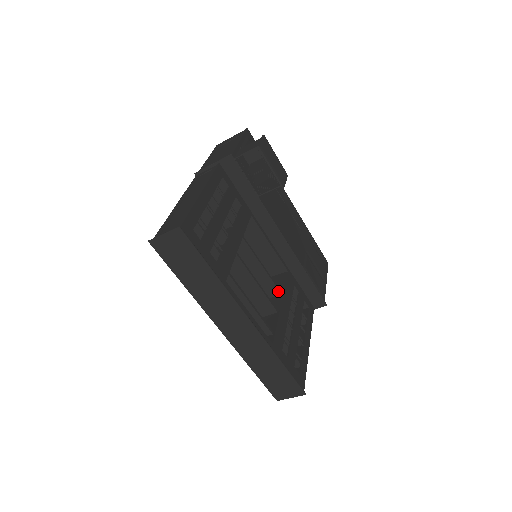
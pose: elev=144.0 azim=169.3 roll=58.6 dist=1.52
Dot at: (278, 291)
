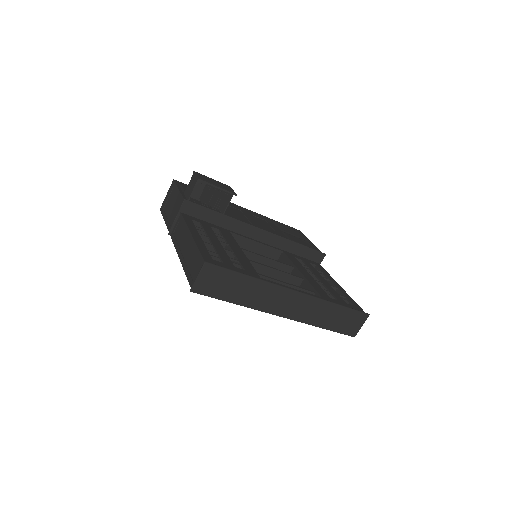
Dot at: (290, 267)
